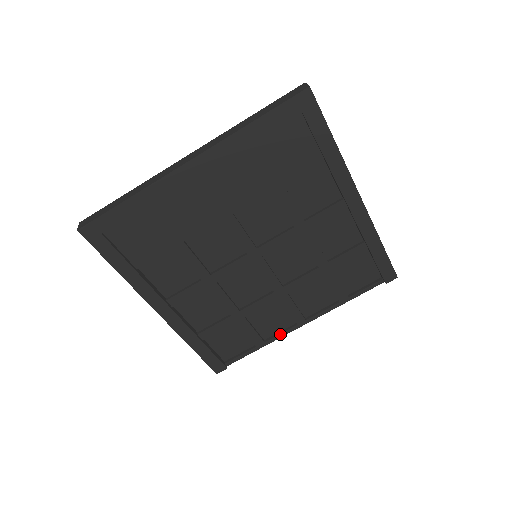
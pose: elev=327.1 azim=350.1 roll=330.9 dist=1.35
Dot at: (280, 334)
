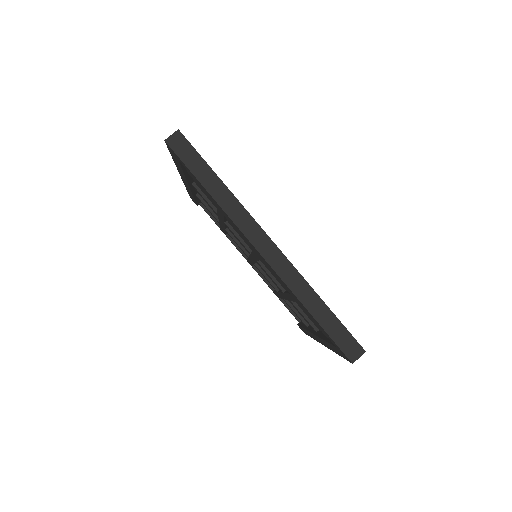
Dot at: (236, 247)
